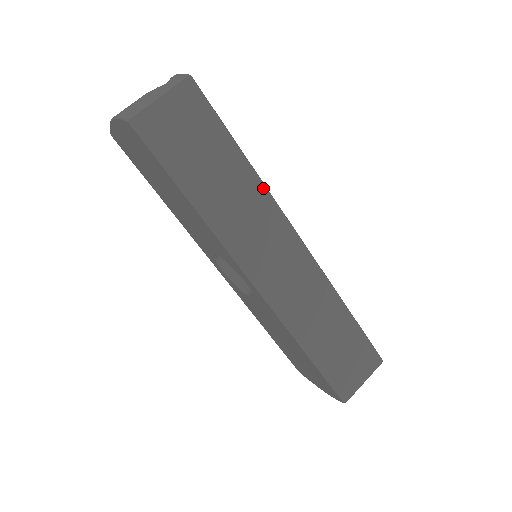
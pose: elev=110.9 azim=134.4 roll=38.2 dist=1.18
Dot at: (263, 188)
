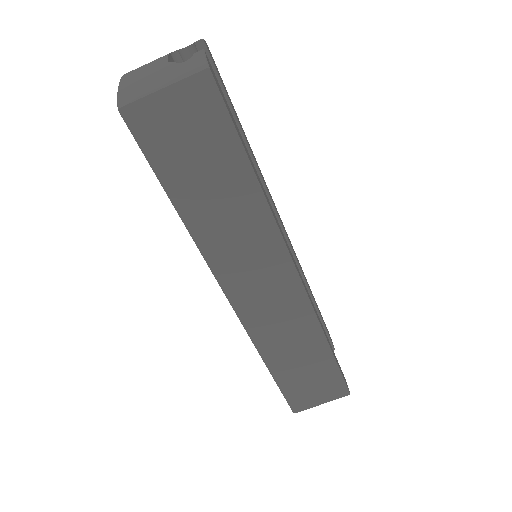
Dot at: (268, 213)
